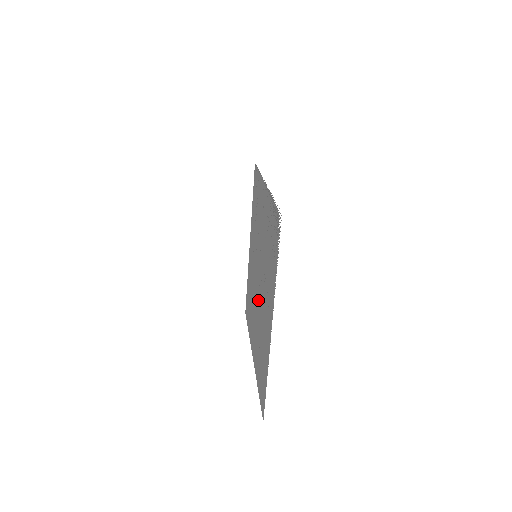
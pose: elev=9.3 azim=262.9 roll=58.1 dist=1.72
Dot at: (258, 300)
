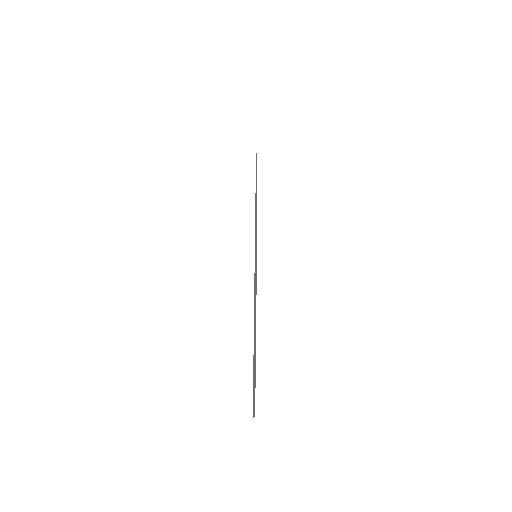
Dot at: occluded
